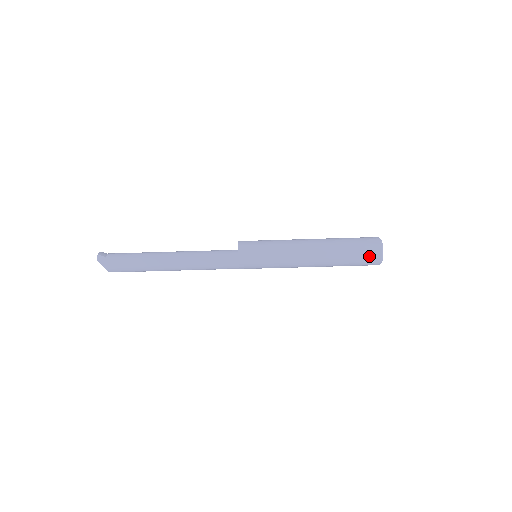
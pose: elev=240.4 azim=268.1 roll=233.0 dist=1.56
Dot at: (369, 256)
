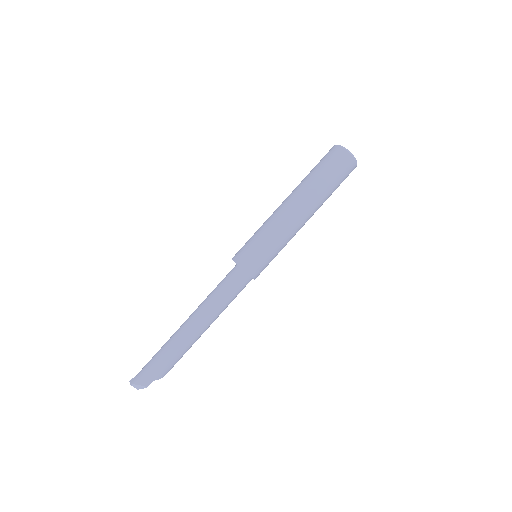
Dot at: (335, 160)
